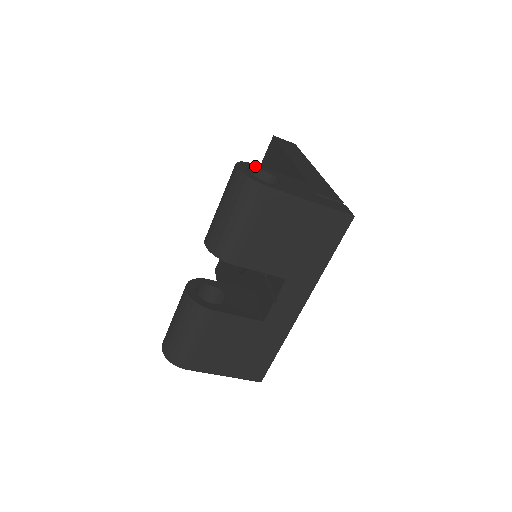
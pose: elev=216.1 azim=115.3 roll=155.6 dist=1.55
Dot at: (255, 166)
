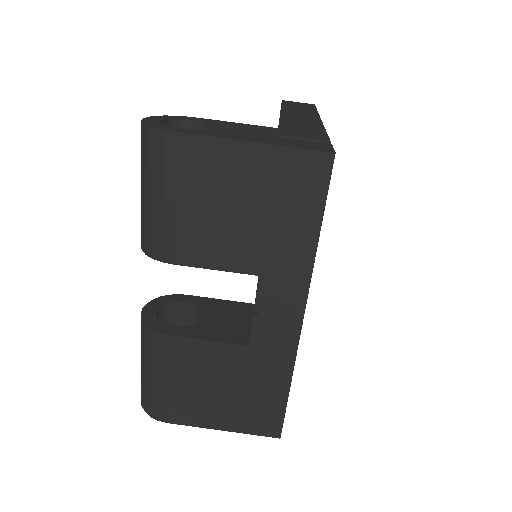
Dot at: (186, 118)
